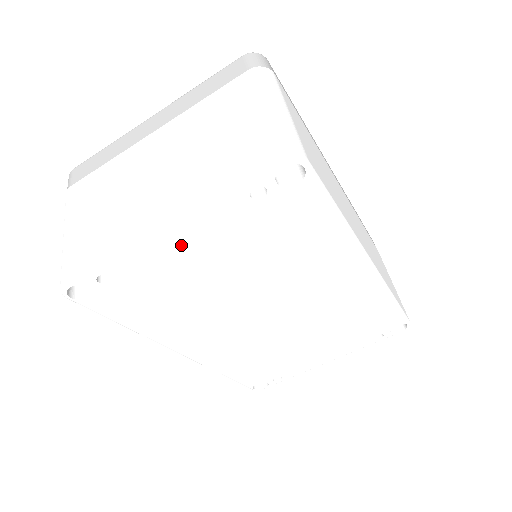
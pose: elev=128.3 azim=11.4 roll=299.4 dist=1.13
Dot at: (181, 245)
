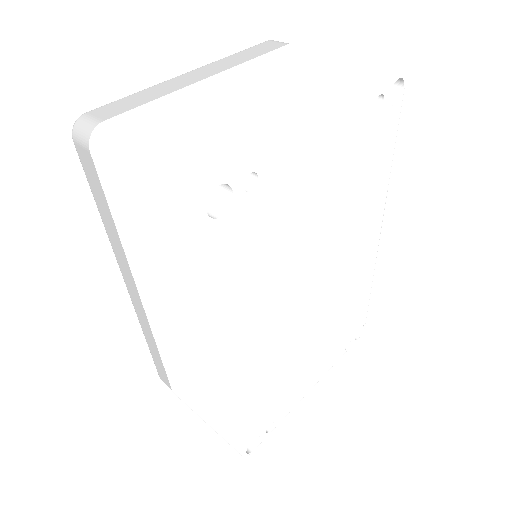
Dot at: (320, 149)
